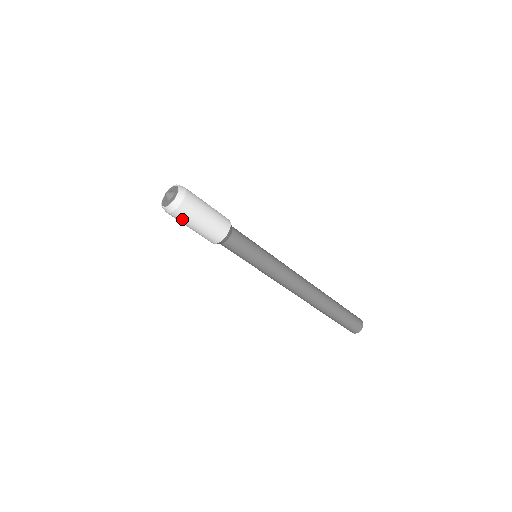
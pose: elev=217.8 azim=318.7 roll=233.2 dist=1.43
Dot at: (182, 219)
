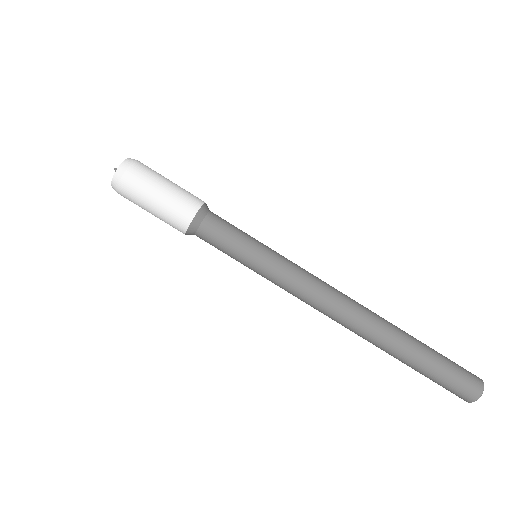
Dot at: (146, 174)
